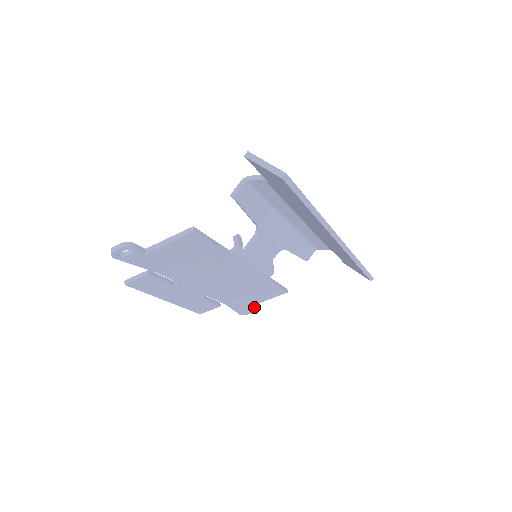
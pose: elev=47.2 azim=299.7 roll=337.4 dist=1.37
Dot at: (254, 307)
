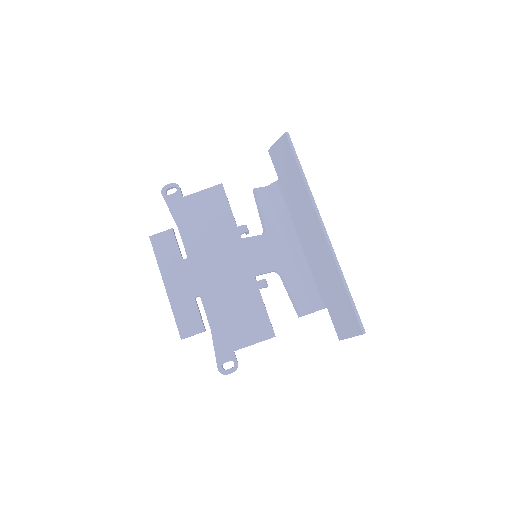
Dot at: (236, 359)
